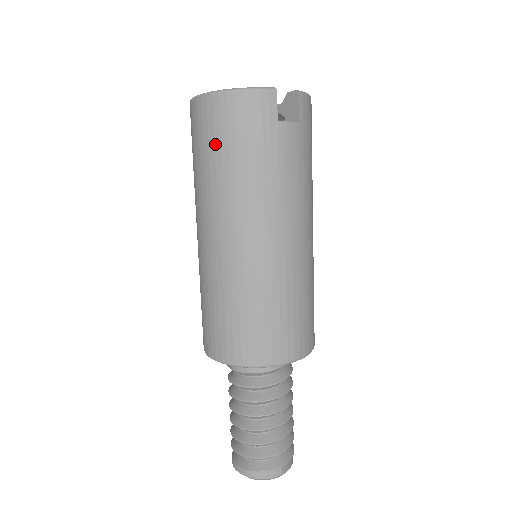
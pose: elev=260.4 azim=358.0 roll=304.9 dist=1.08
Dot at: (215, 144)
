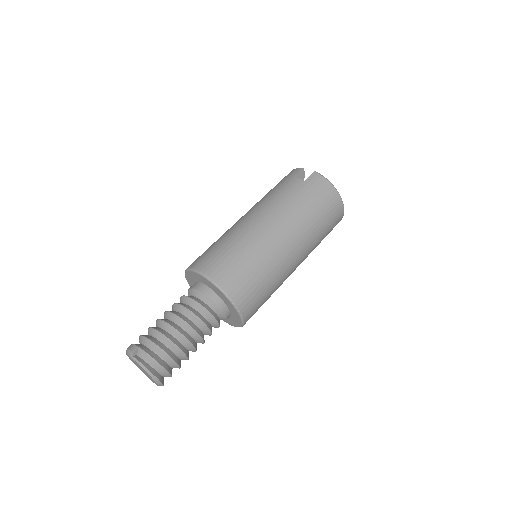
Dot at: occluded
